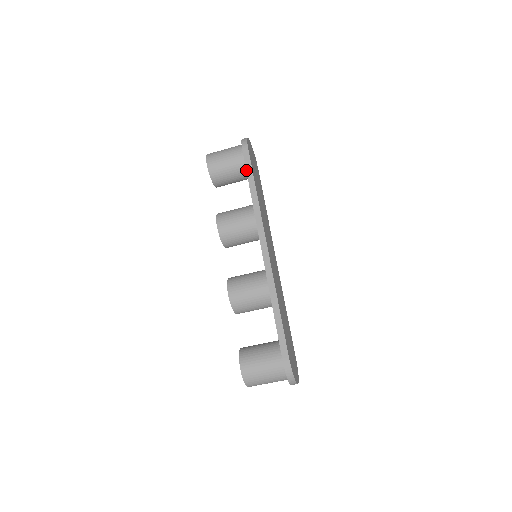
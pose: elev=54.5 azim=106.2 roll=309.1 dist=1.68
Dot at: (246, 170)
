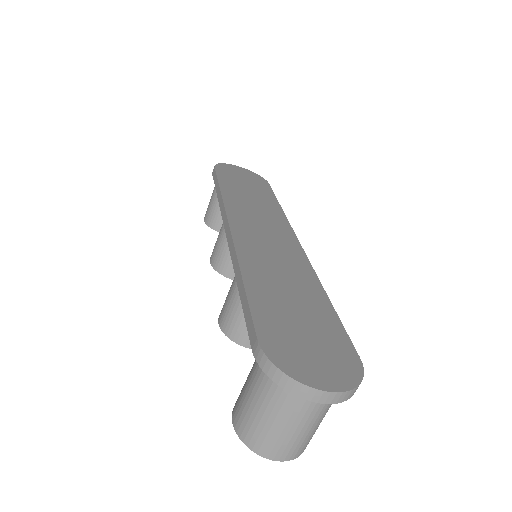
Dot at: occluded
